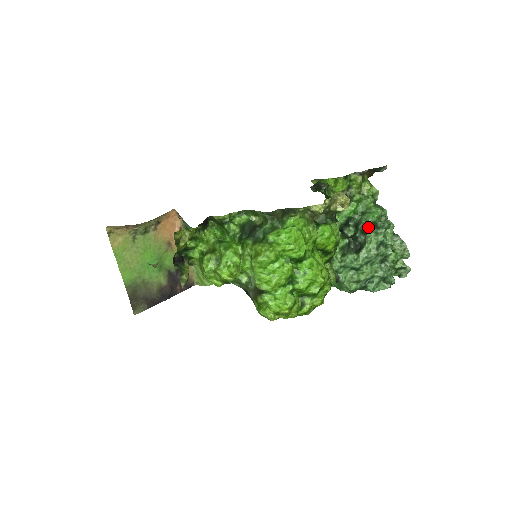
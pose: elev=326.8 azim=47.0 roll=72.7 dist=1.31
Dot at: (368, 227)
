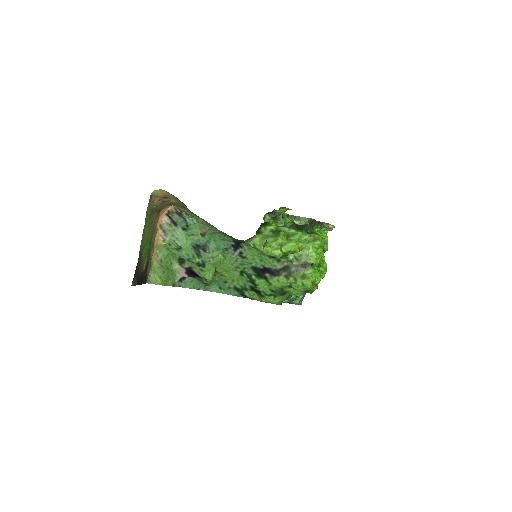
Dot at: occluded
